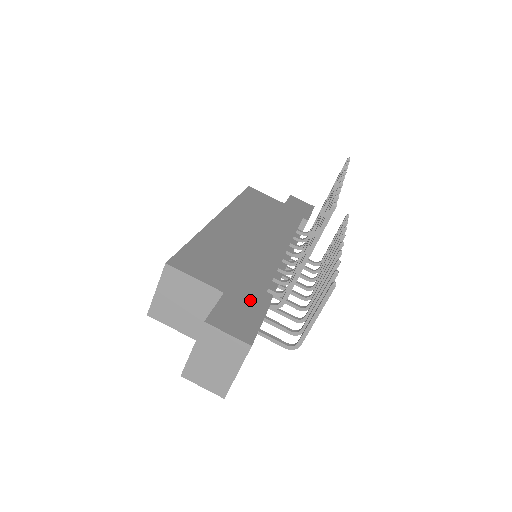
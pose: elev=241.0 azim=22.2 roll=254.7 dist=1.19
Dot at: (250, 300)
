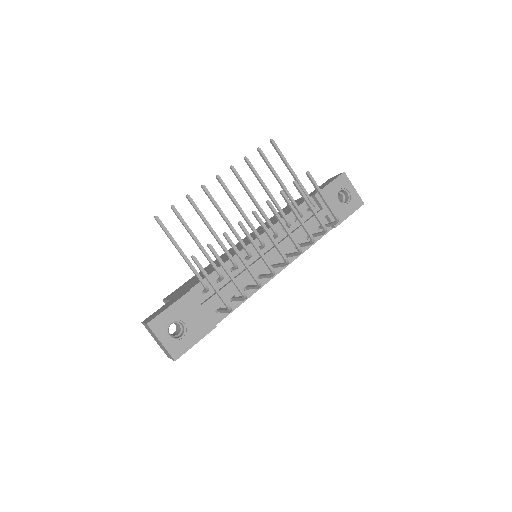
Dot at: (179, 296)
